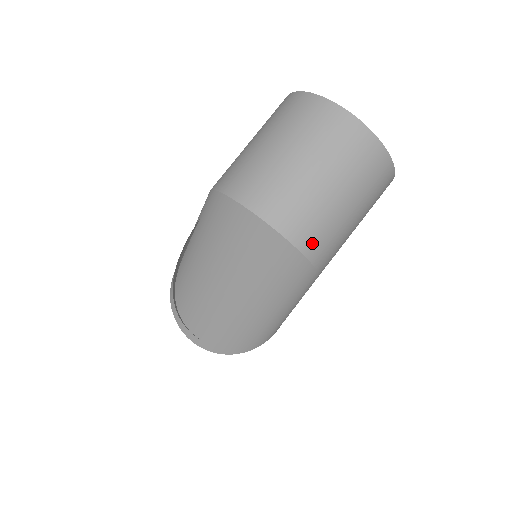
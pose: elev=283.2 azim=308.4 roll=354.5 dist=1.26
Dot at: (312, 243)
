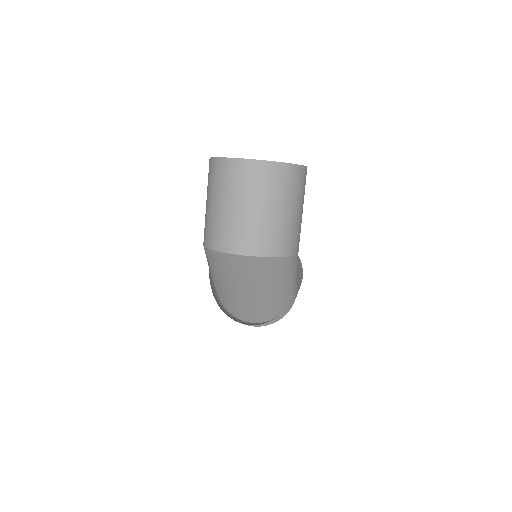
Dot at: (279, 247)
